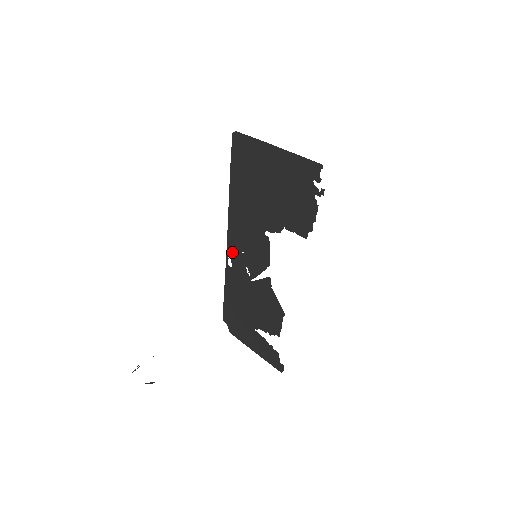
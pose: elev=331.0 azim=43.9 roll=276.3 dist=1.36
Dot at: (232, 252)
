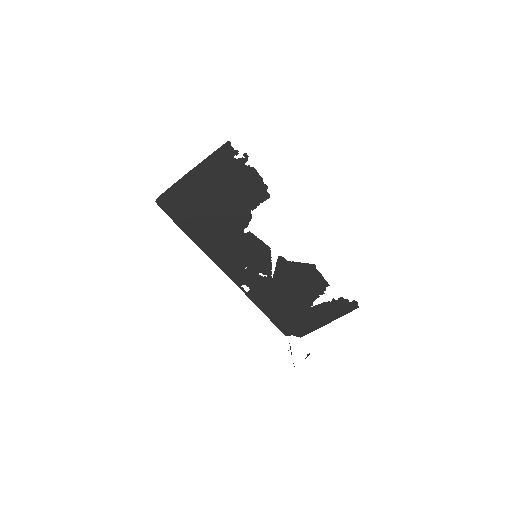
Dot at: (239, 279)
